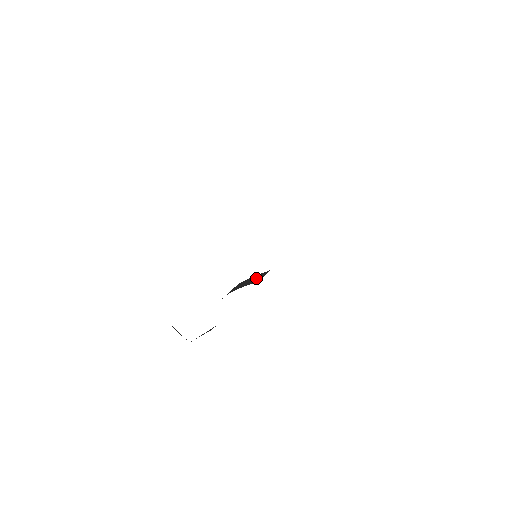
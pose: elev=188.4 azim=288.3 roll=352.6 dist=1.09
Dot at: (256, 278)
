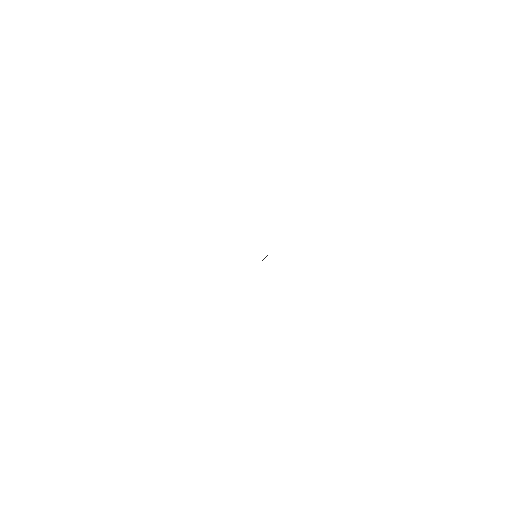
Dot at: occluded
